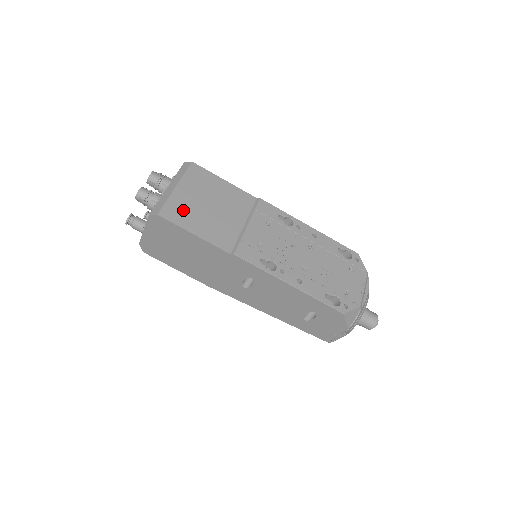
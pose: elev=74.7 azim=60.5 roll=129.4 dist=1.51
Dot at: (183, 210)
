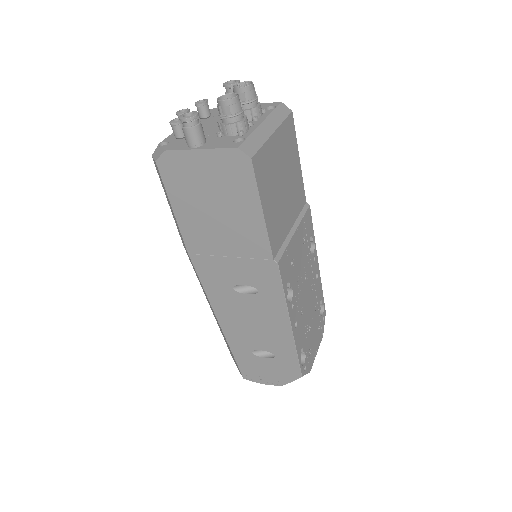
Dot at: (268, 171)
